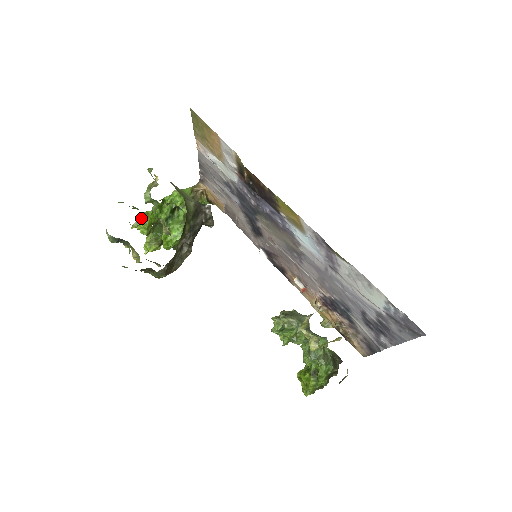
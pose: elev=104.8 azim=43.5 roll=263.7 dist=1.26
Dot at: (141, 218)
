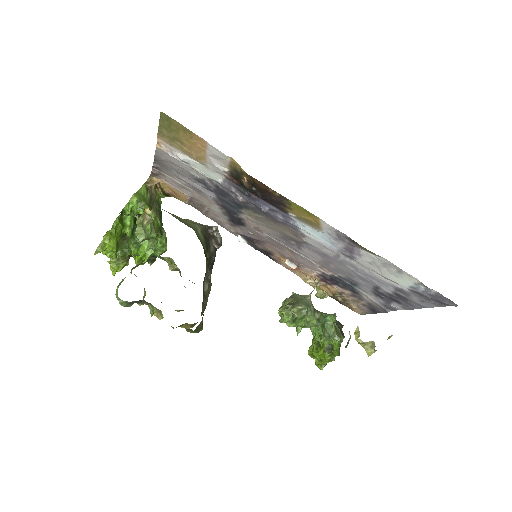
Dot at: (106, 241)
